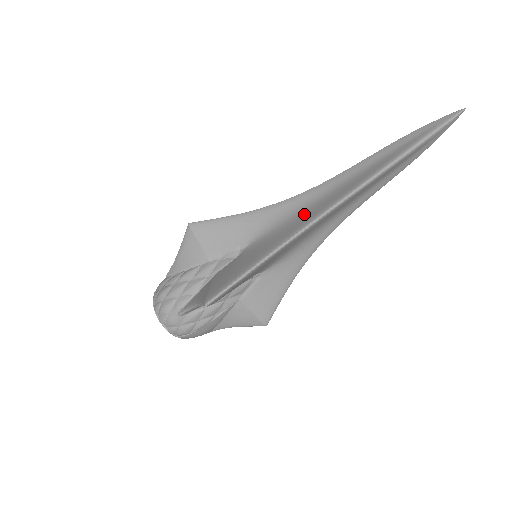
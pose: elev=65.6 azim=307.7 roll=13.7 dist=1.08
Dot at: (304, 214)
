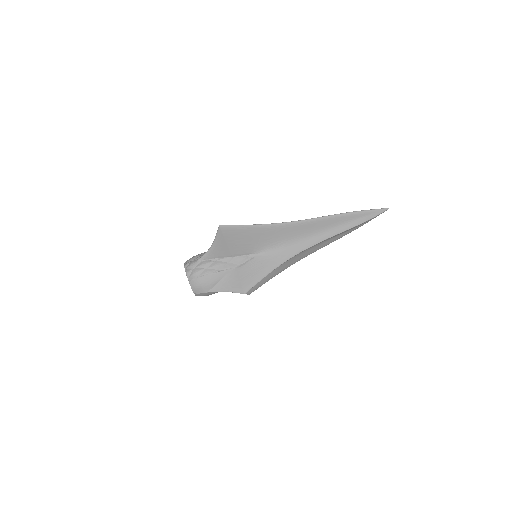
Dot at: occluded
